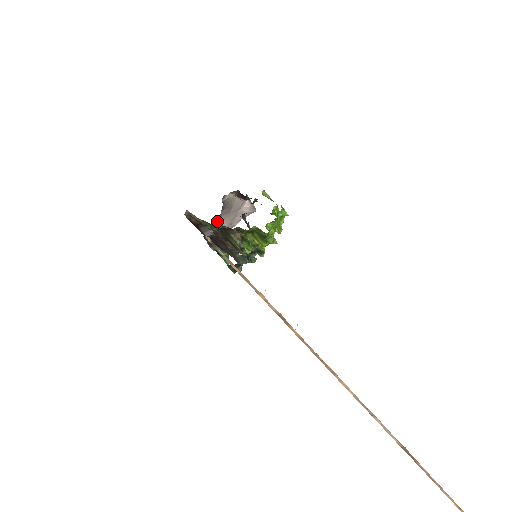
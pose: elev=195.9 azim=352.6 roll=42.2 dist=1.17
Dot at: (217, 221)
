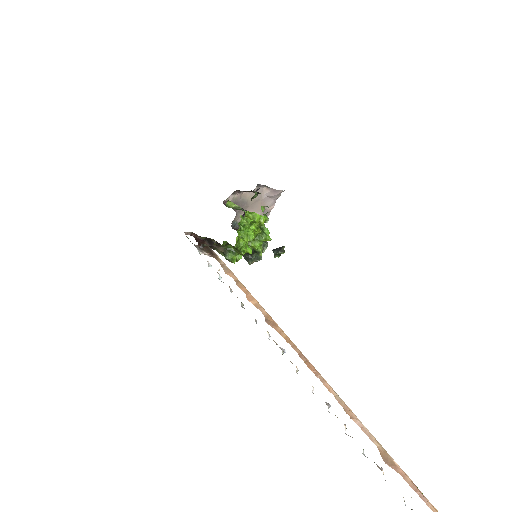
Dot at: (240, 218)
